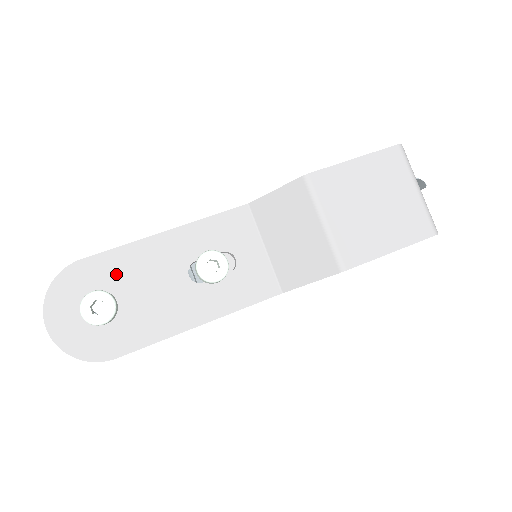
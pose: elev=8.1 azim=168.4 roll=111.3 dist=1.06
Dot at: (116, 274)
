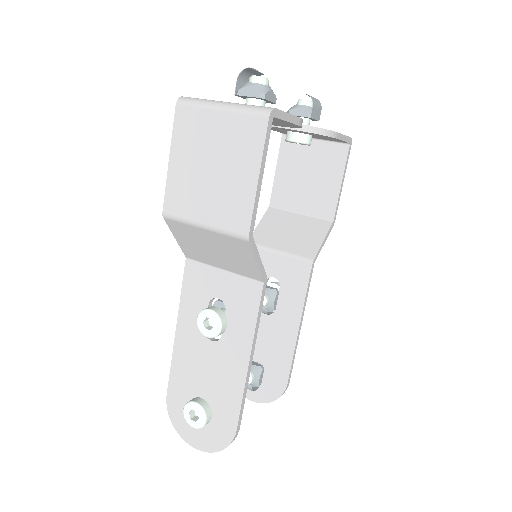
Dot at: (186, 384)
